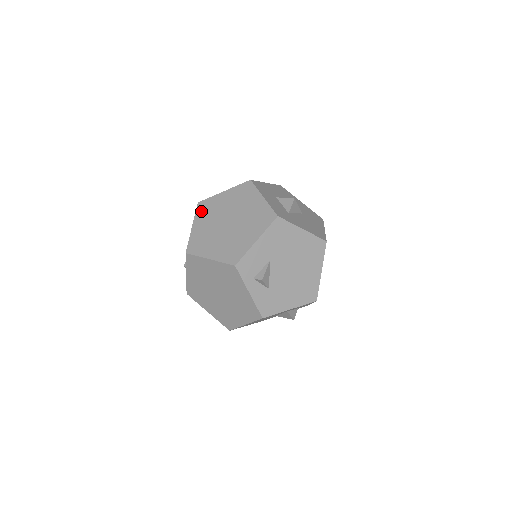
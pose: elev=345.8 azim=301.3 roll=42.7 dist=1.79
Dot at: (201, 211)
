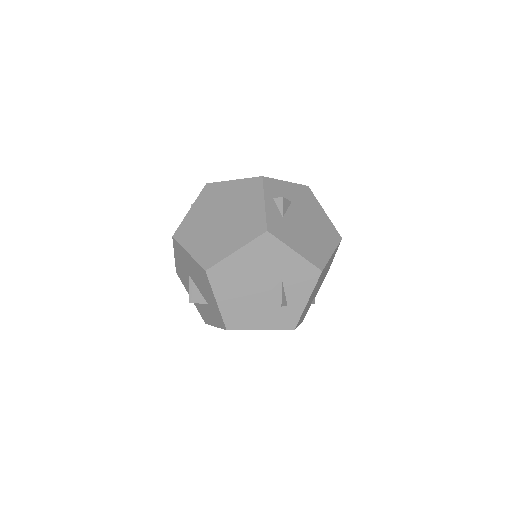
Dot at: occluded
